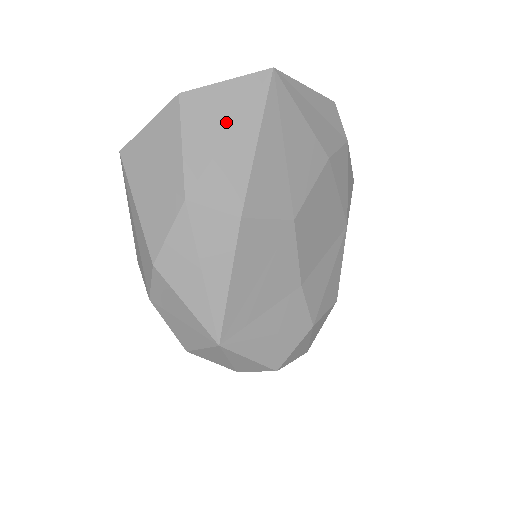
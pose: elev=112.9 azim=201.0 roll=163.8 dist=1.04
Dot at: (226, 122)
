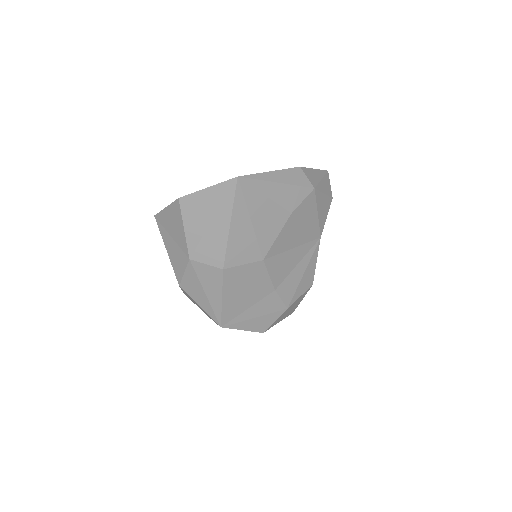
Dot at: (209, 214)
